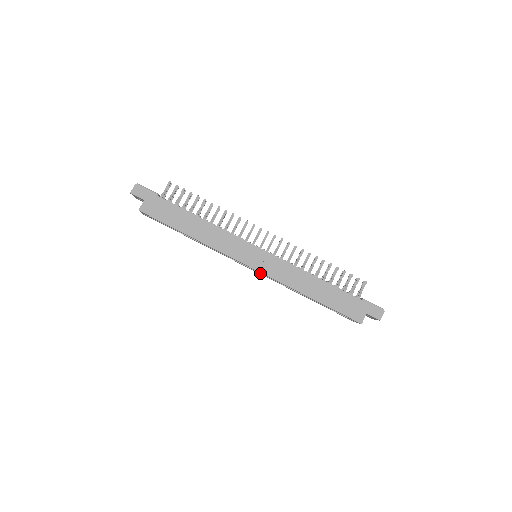
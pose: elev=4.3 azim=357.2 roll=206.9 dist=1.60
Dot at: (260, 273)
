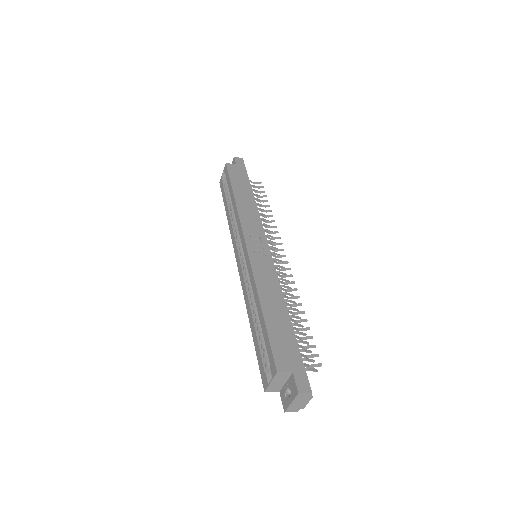
Dot at: (242, 269)
